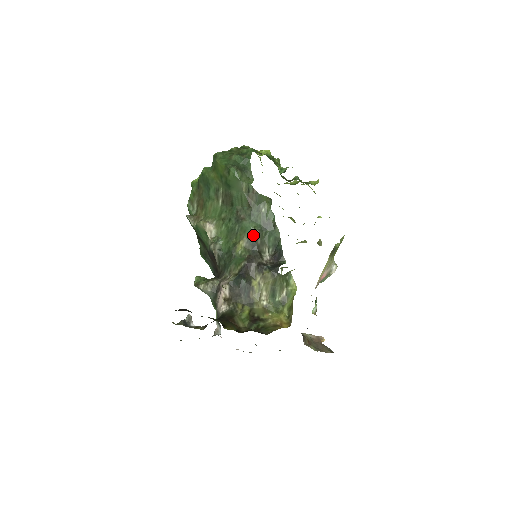
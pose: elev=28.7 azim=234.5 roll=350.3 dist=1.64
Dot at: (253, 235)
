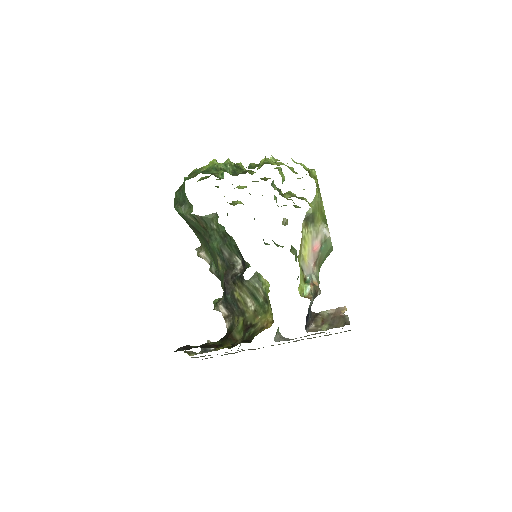
Dot at: (220, 252)
